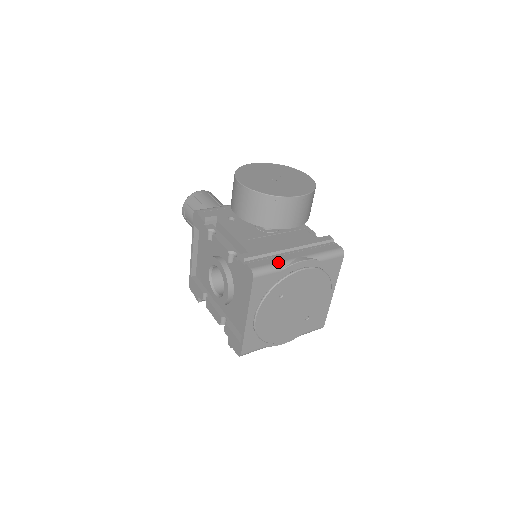
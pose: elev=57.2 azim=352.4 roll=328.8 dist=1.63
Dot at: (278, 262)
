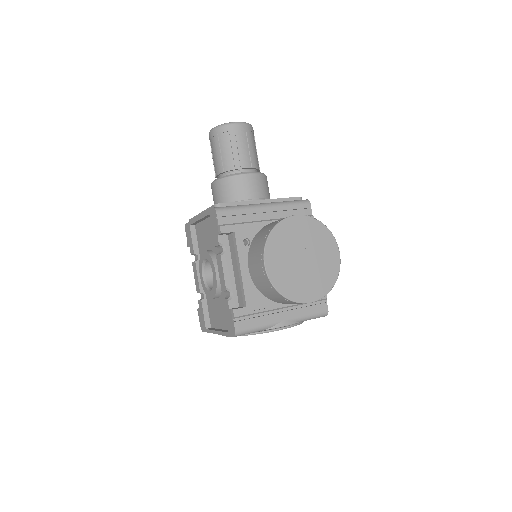
Dot at: (263, 325)
